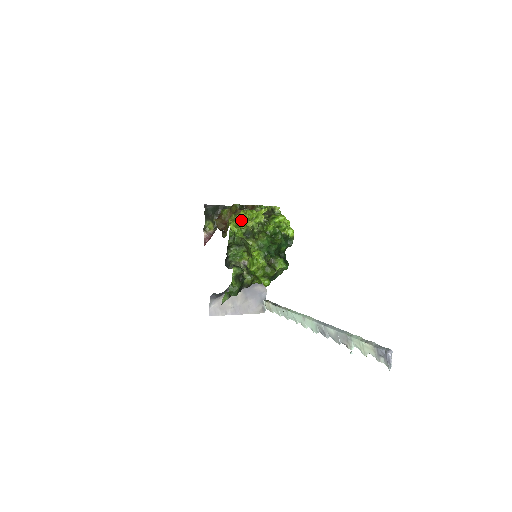
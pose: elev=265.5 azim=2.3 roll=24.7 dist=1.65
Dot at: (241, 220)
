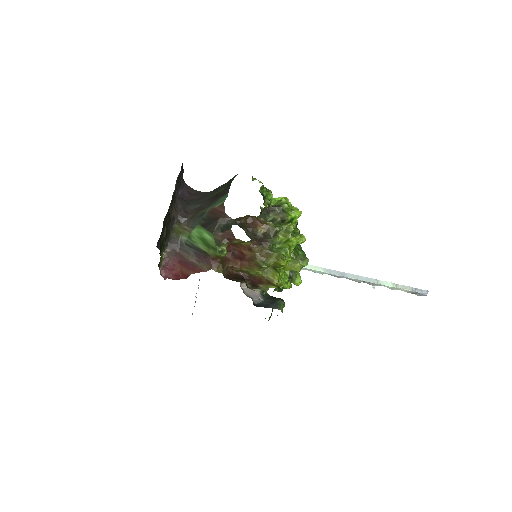
Dot at: (281, 267)
